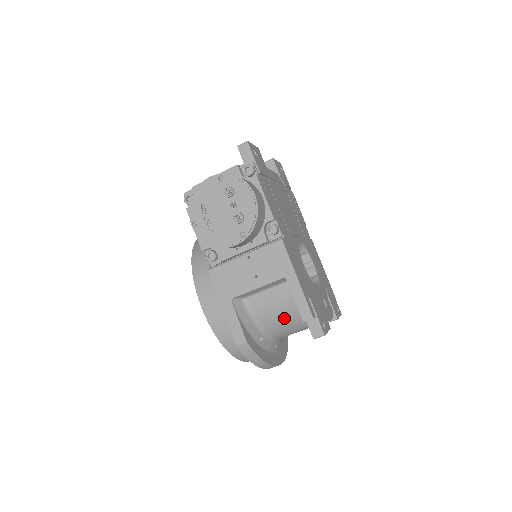
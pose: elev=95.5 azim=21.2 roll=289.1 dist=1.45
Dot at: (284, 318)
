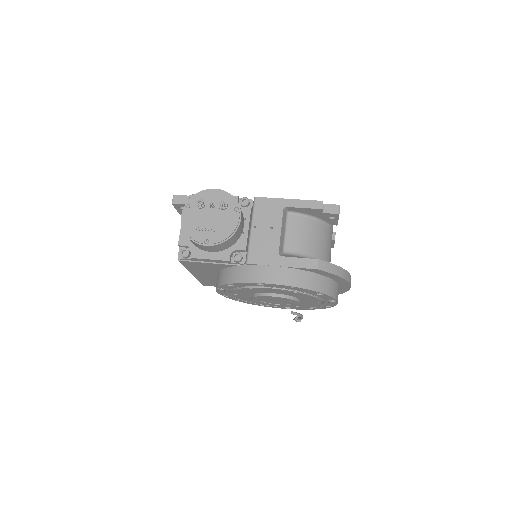
Dot at: (314, 237)
